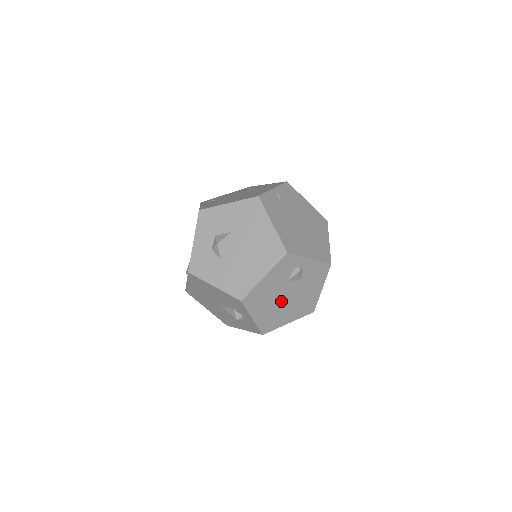
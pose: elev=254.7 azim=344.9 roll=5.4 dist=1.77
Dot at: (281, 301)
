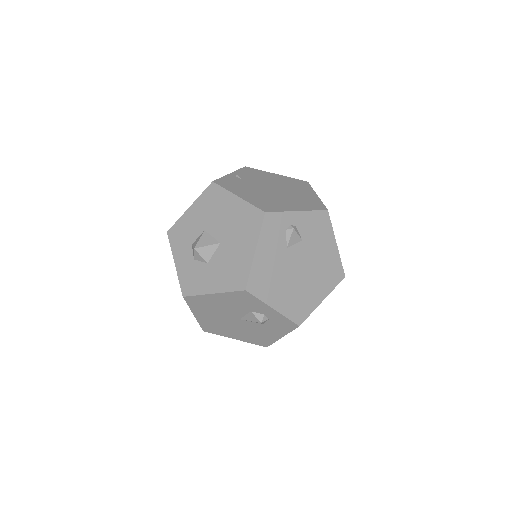
Dot at: (295, 275)
